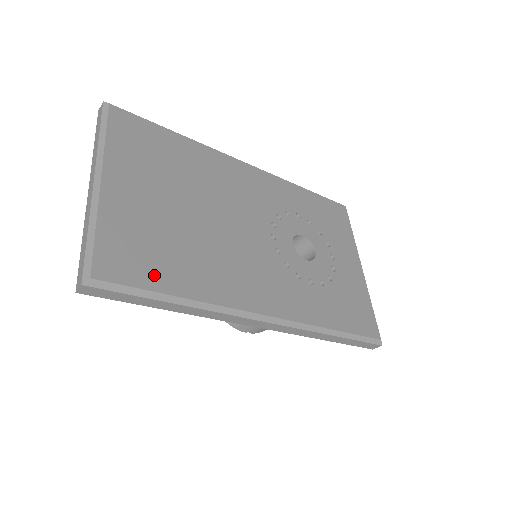
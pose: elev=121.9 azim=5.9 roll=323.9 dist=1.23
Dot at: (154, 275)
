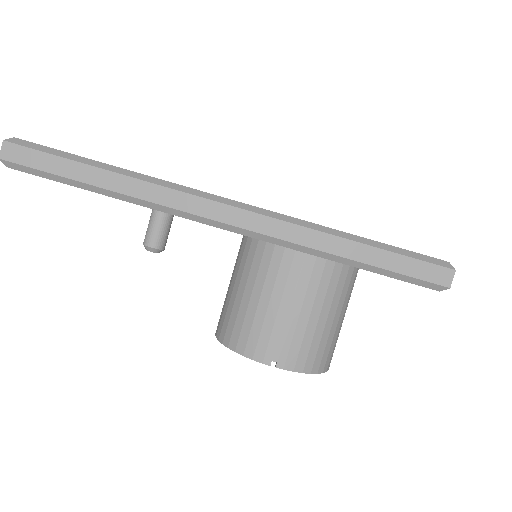
Dot at: occluded
